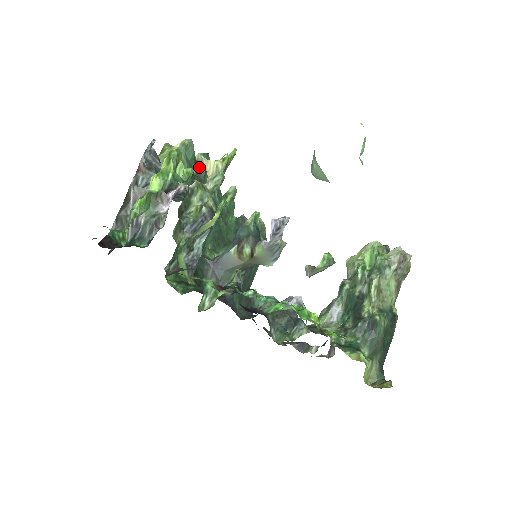
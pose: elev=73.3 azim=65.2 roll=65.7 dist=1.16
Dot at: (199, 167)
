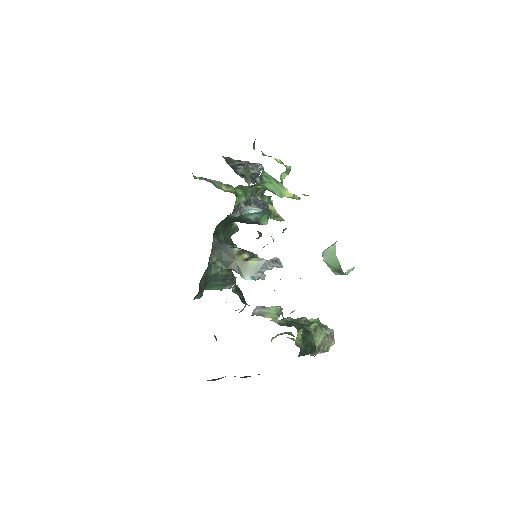
Dot at: (233, 225)
